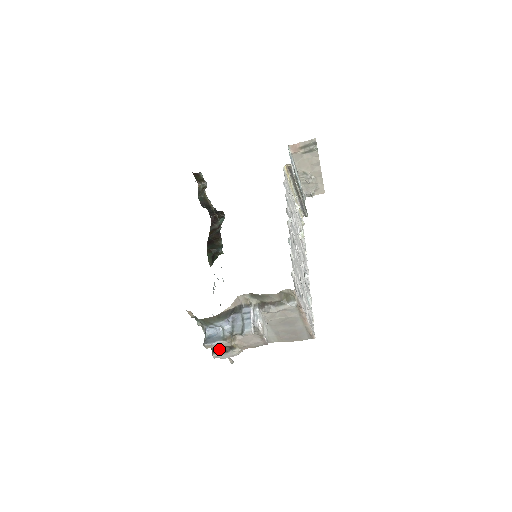
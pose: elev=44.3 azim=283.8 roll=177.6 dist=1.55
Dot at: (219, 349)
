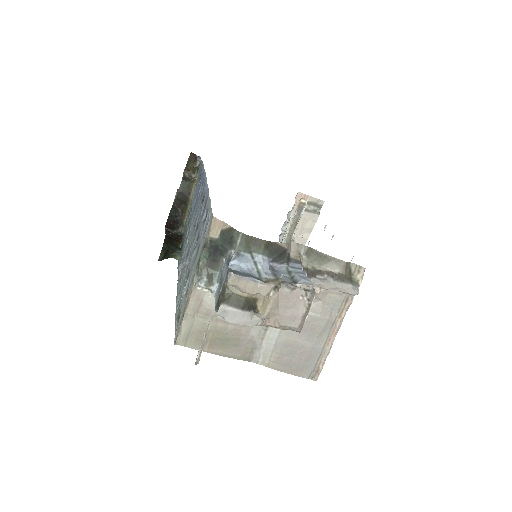
Dot at: (237, 299)
